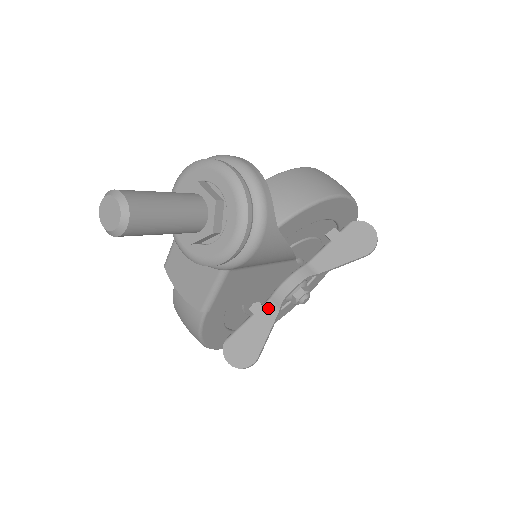
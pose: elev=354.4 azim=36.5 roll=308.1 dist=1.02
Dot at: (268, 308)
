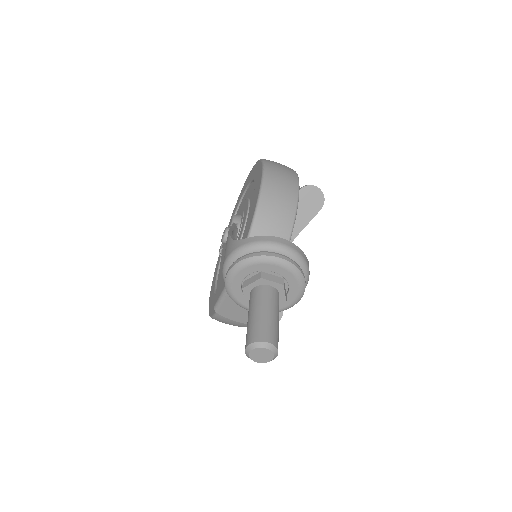
Dot at: occluded
